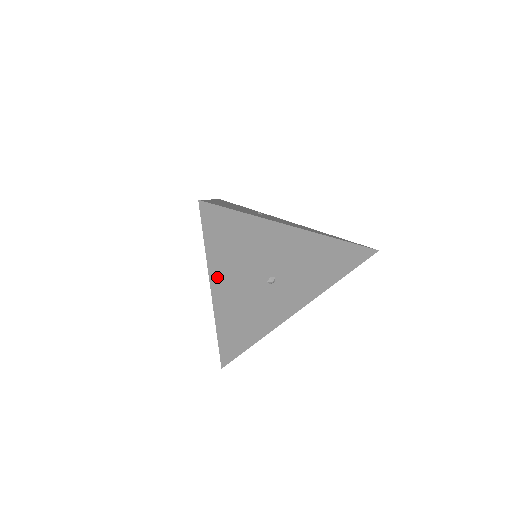
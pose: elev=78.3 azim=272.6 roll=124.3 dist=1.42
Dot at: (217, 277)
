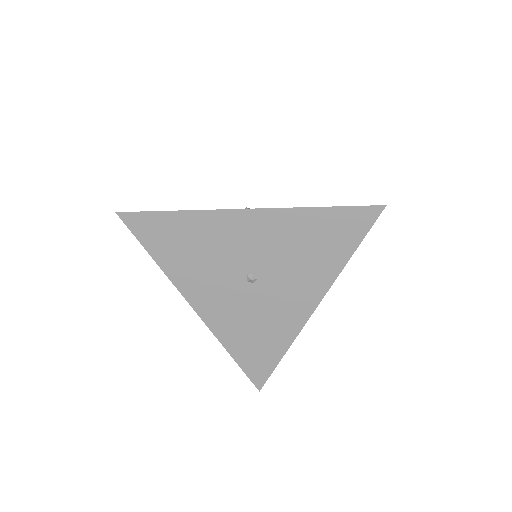
Dot at: (185, 287)
